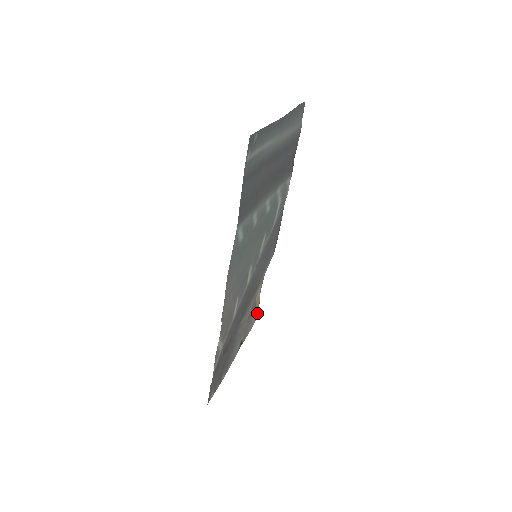
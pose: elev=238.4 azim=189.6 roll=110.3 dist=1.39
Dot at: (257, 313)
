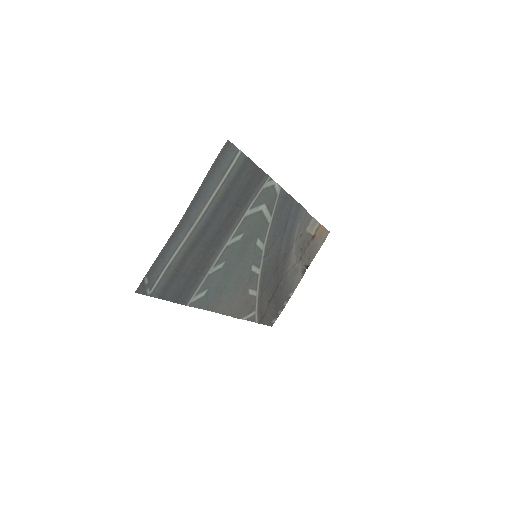
Dot at: (326, 231)
